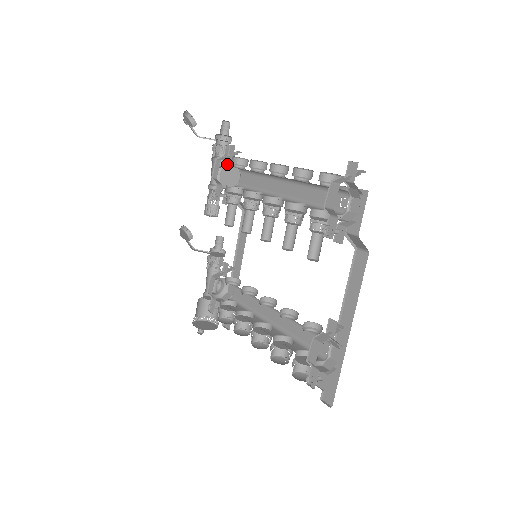
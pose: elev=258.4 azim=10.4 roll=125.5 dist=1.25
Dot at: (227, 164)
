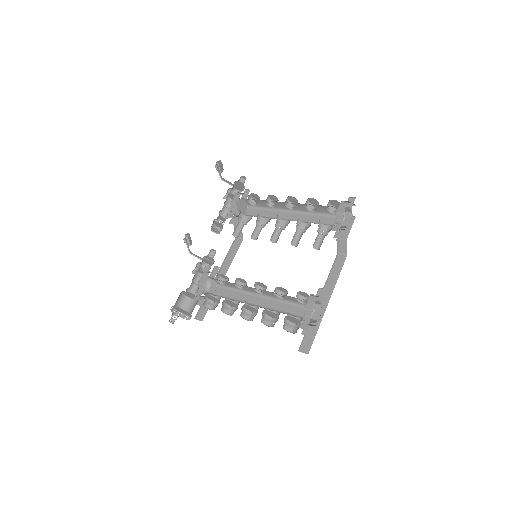
Dot at: occluded
